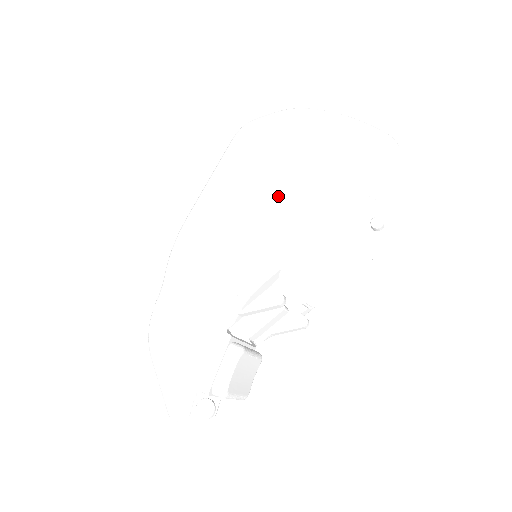
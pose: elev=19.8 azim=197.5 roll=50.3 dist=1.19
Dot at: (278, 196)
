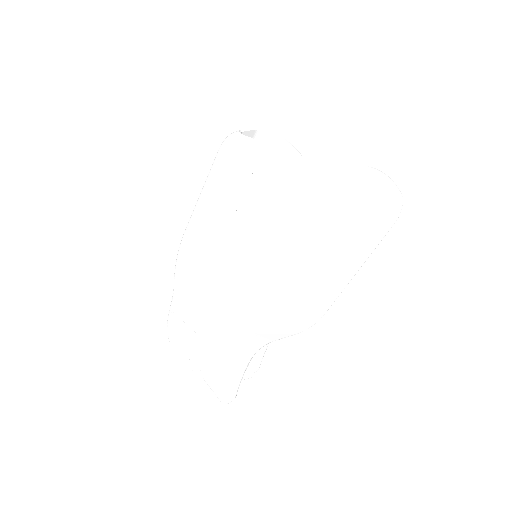
Dot at: (343, 257)
